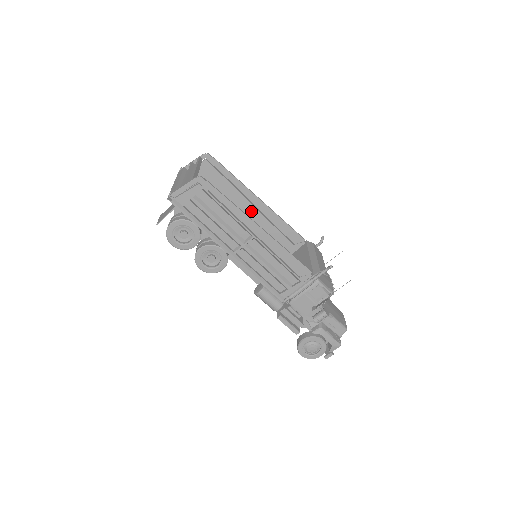
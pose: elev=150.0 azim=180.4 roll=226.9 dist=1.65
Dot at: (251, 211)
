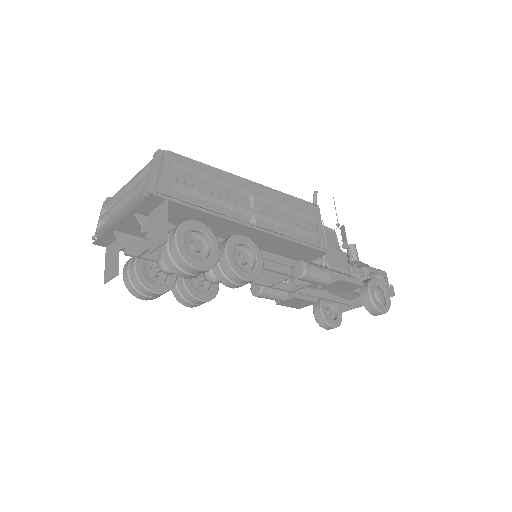
Dot at: occluded
